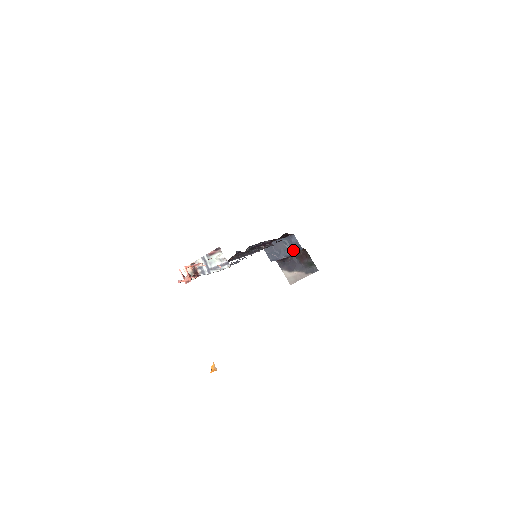
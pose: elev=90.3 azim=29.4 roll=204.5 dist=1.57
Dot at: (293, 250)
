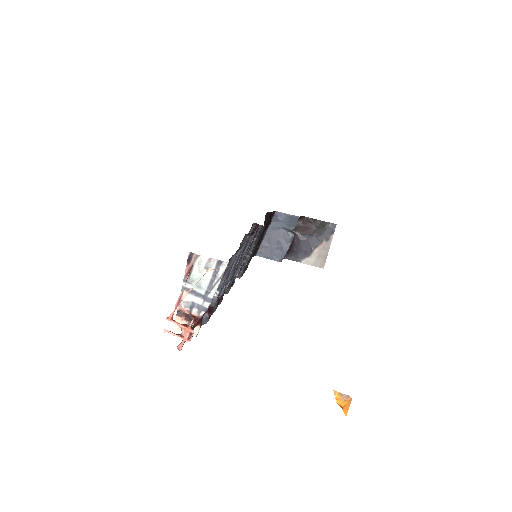
Dot at: (291, 228)
